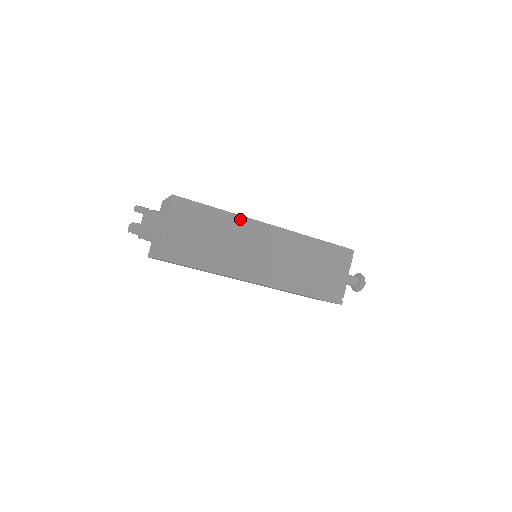
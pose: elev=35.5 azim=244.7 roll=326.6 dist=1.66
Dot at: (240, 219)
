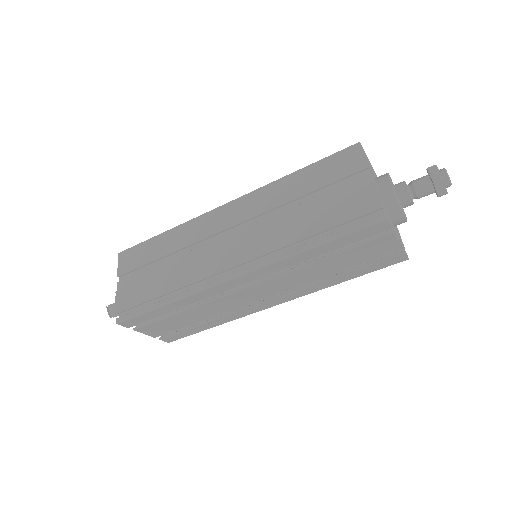
Dot at: (188, 225)
